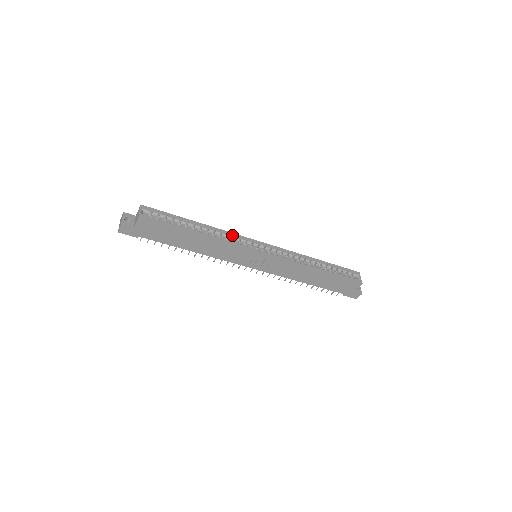
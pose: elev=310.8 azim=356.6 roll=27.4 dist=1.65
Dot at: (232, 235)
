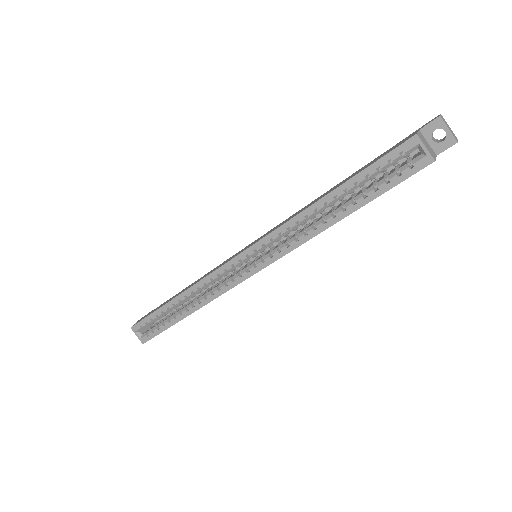
Dot at: (209, 280)
